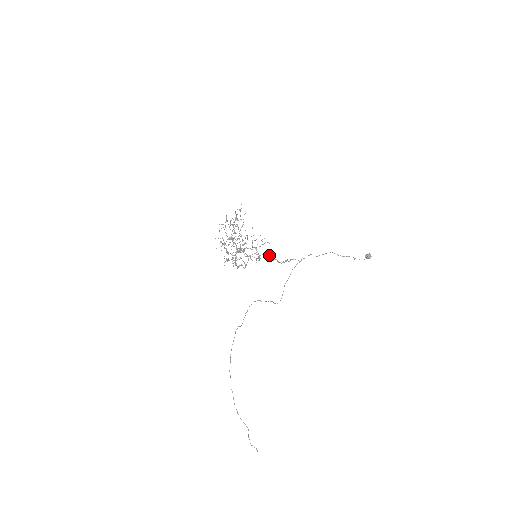
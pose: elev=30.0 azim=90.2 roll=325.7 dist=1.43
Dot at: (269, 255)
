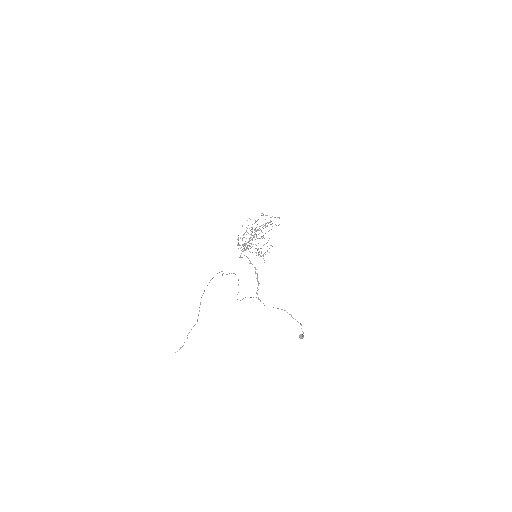
Dot at: occluded
